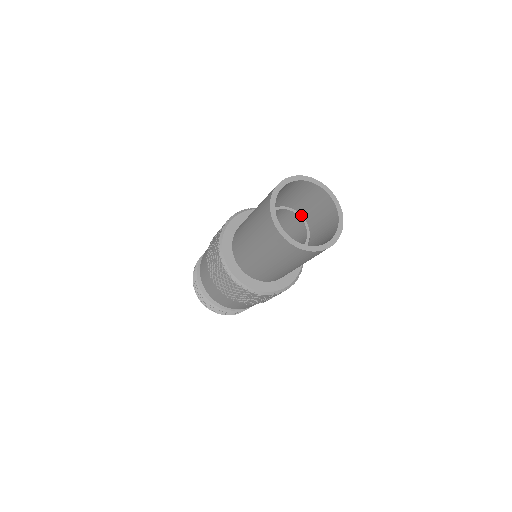
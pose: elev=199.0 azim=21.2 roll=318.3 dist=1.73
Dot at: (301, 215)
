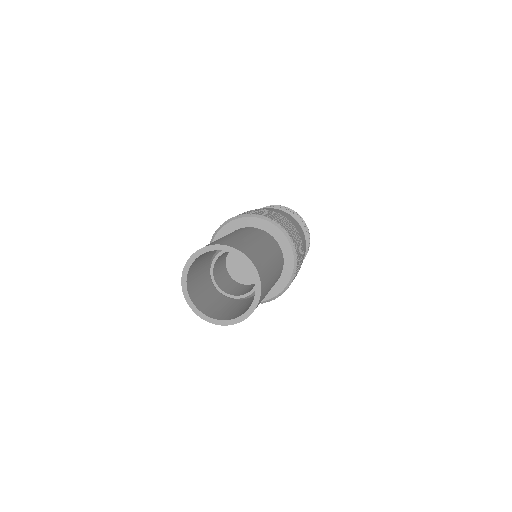
Dot at: occluded
